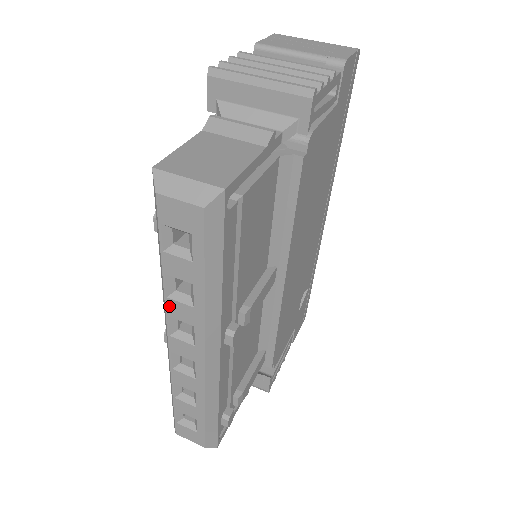
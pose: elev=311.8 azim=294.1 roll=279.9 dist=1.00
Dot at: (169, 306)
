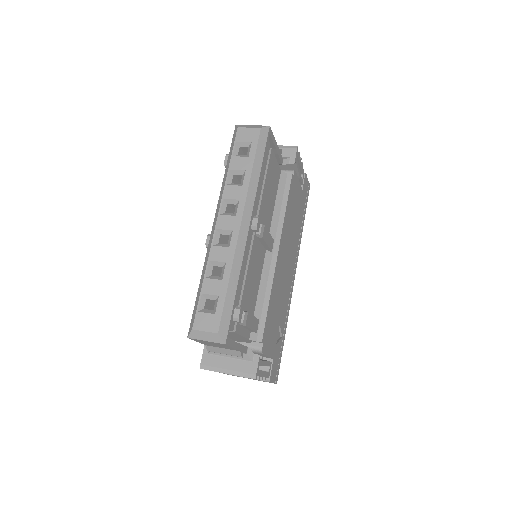
Dot at: (226, 191)
